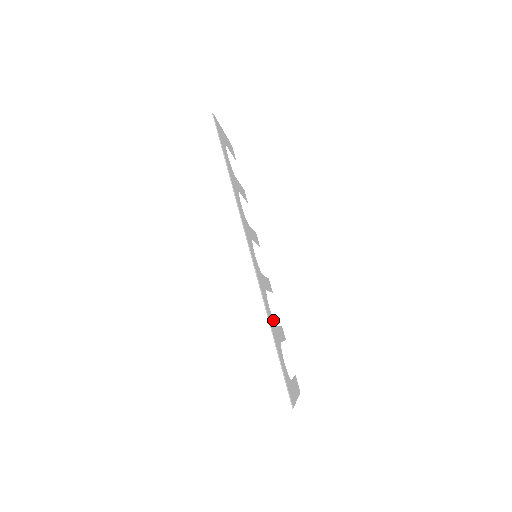
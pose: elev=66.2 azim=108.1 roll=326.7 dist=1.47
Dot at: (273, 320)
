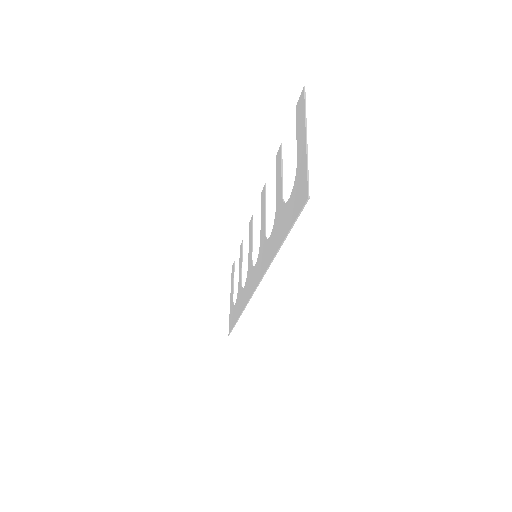
Dot at: (242, 288)
